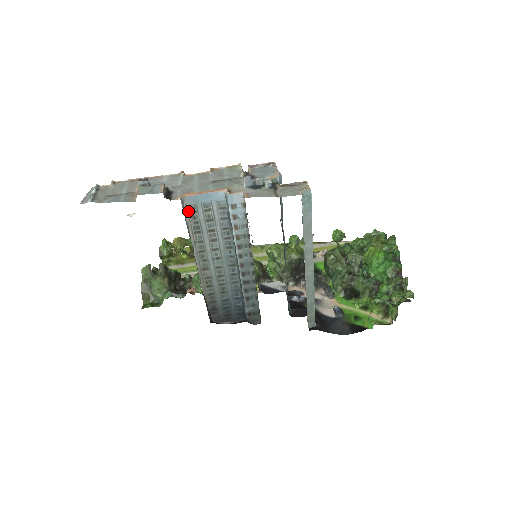
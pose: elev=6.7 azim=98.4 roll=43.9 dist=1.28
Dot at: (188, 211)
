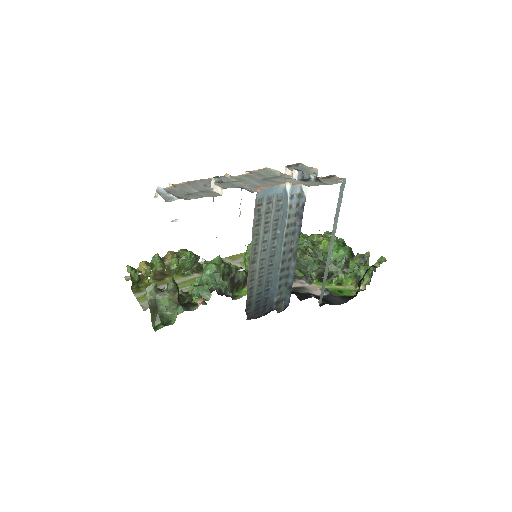
Dot at: (256, 204)
